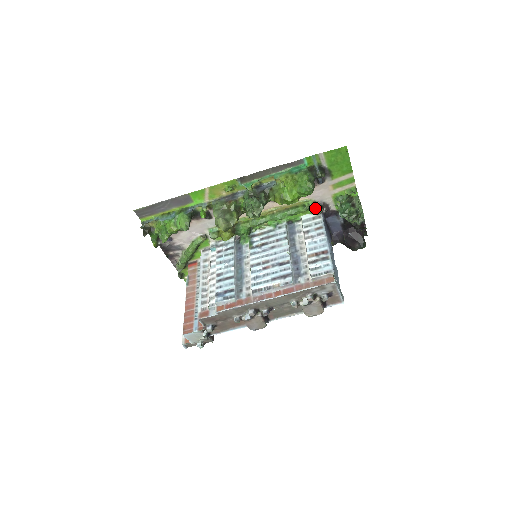
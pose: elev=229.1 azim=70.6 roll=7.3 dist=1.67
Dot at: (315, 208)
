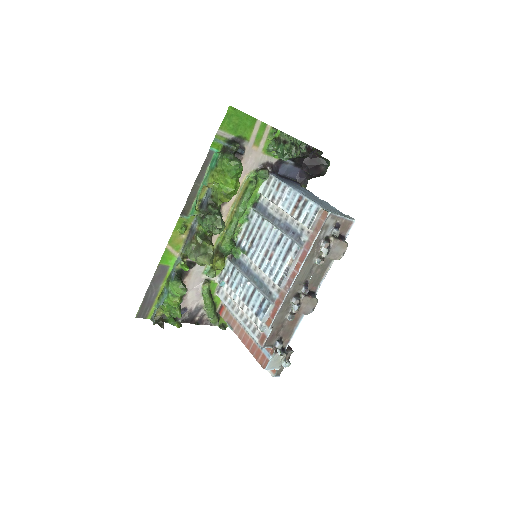
Dot at: (260, 175)
